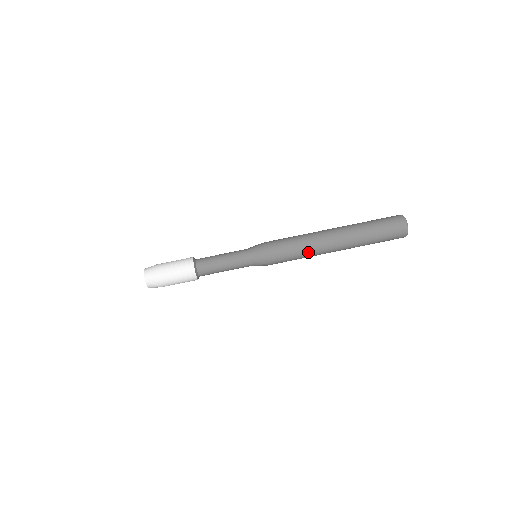
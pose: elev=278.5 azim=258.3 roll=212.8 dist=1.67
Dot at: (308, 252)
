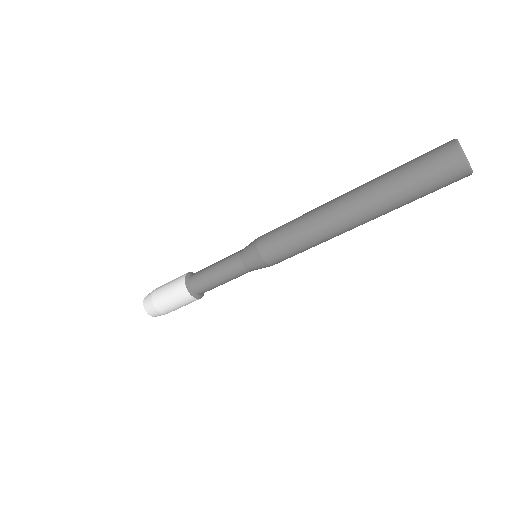
Dot at: (315, 238)
